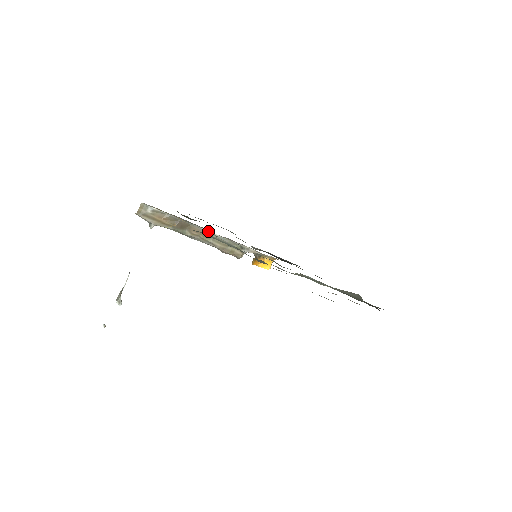
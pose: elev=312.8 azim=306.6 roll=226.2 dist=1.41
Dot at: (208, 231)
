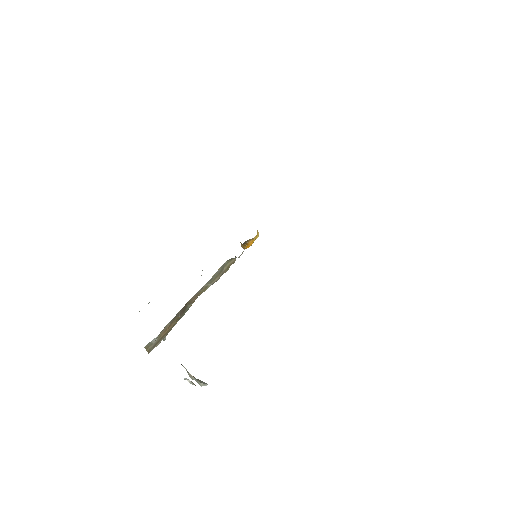
Dot at: occluded
